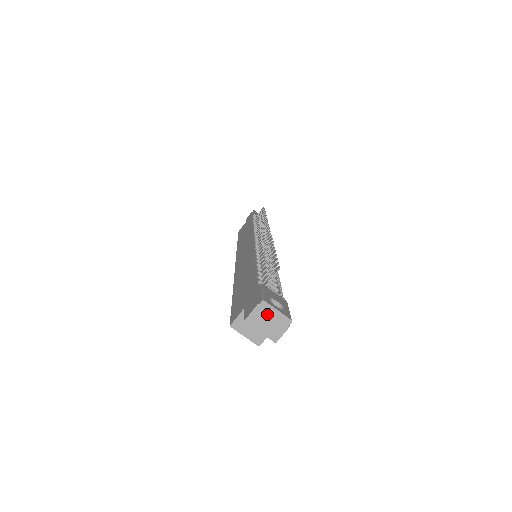
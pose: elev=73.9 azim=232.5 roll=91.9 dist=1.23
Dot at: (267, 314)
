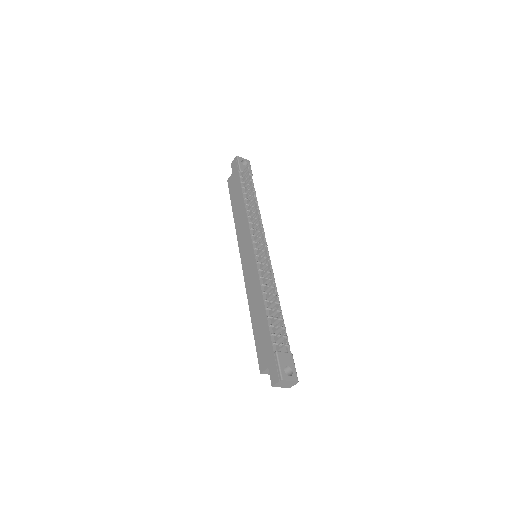
Dot at: (284, 383)
